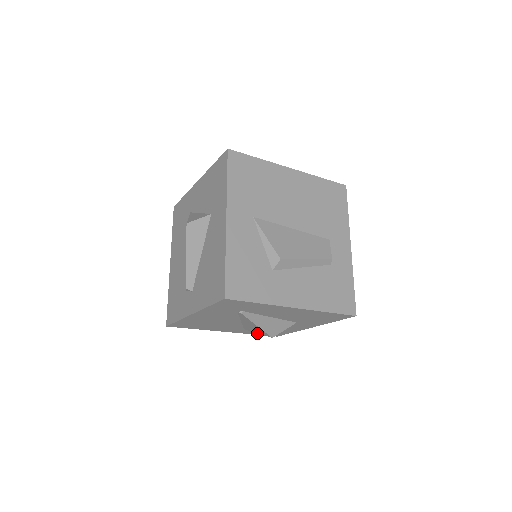
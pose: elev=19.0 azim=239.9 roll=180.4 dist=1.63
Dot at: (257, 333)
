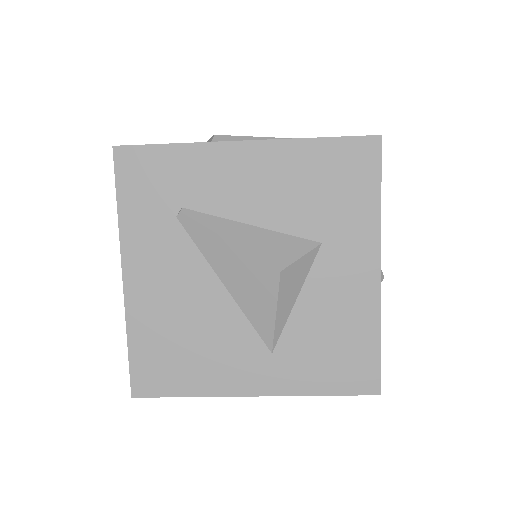
Dot at: (320, 382)
